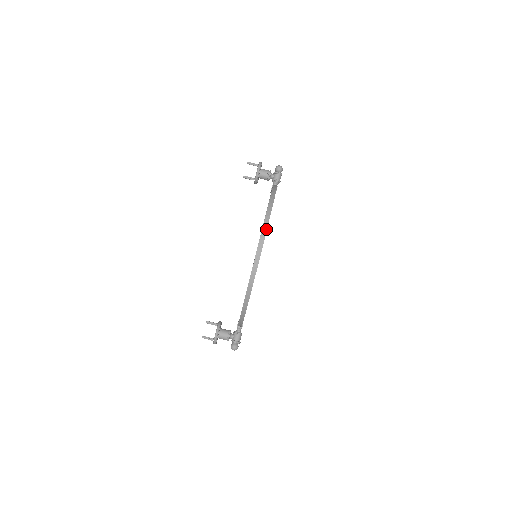
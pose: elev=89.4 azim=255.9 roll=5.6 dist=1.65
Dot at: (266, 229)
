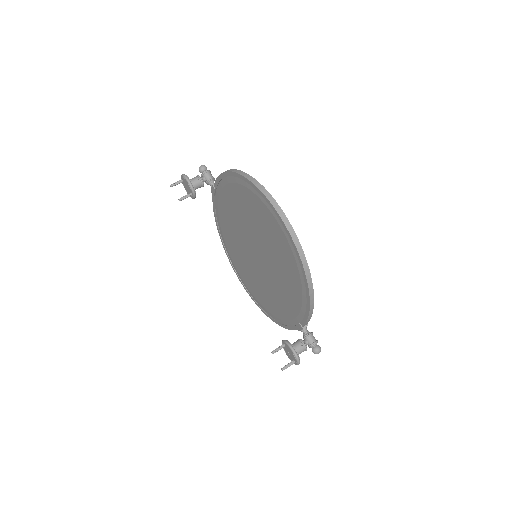
Dot at: (269, 194)
